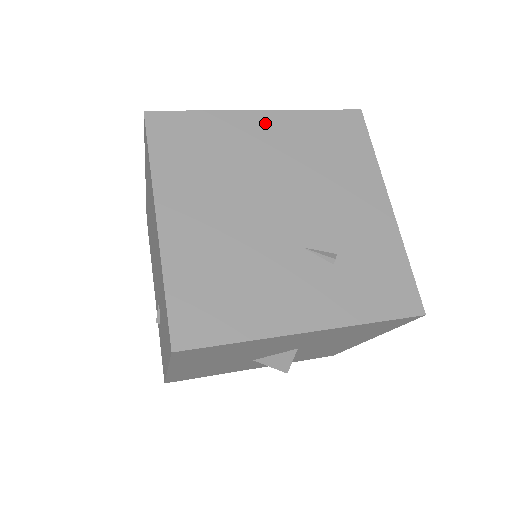
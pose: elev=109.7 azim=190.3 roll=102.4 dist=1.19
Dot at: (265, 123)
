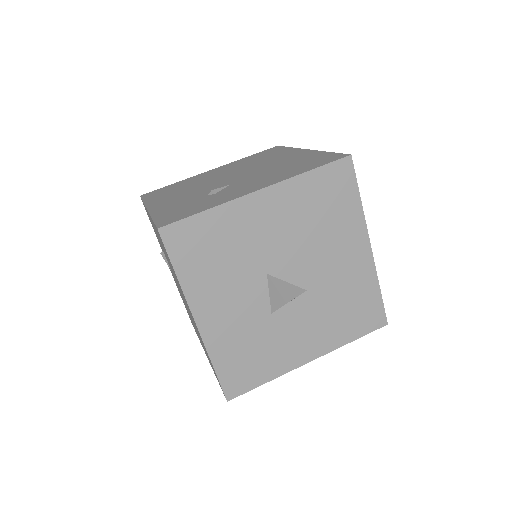
Dot at: occluded
